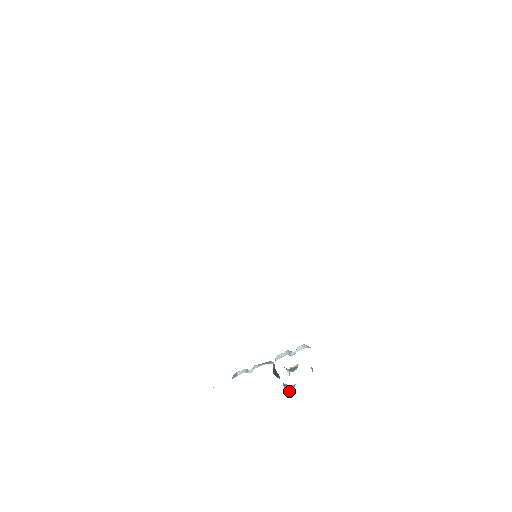
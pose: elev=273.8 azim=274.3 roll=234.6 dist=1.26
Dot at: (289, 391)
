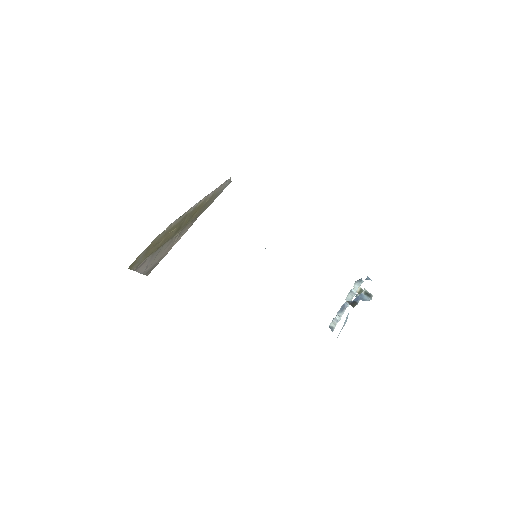
Dot at: (367, 297)
